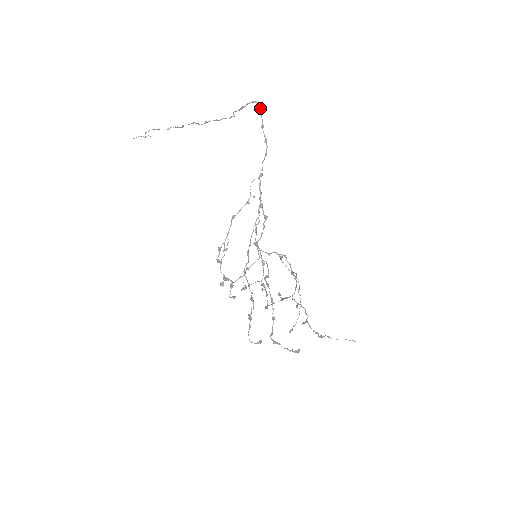
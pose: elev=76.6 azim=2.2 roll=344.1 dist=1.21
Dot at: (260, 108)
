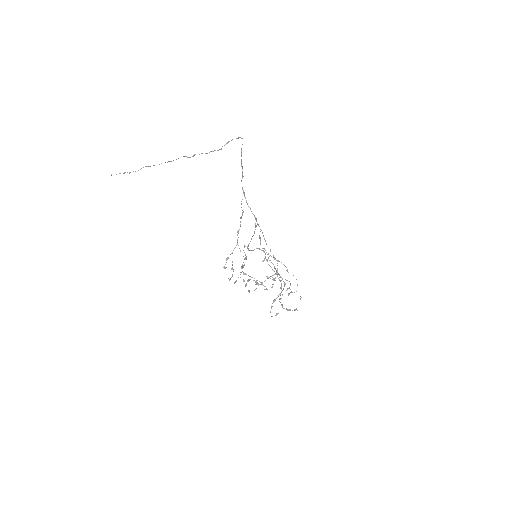
Dot at: occluded
